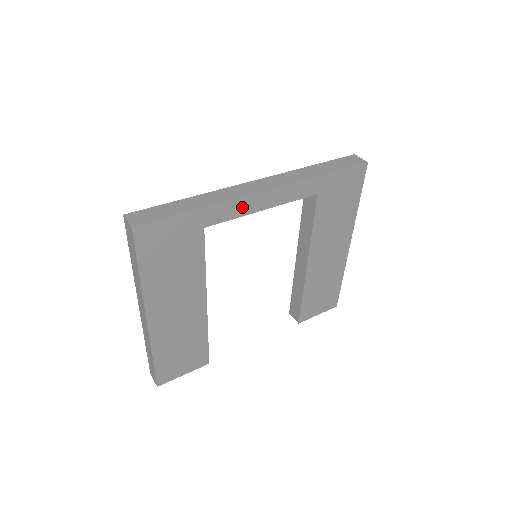
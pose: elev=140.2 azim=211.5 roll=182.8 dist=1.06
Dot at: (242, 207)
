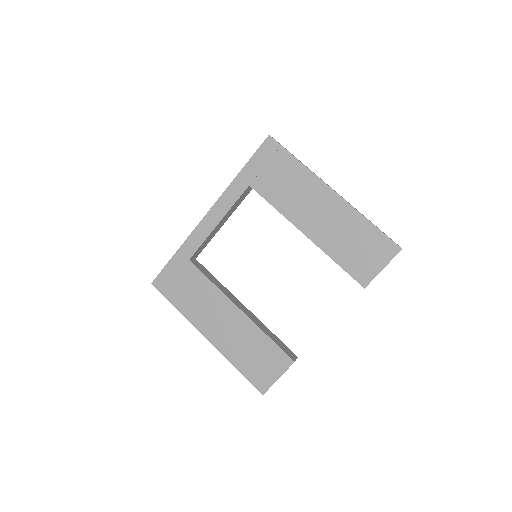
Dot at: (201, 233)
